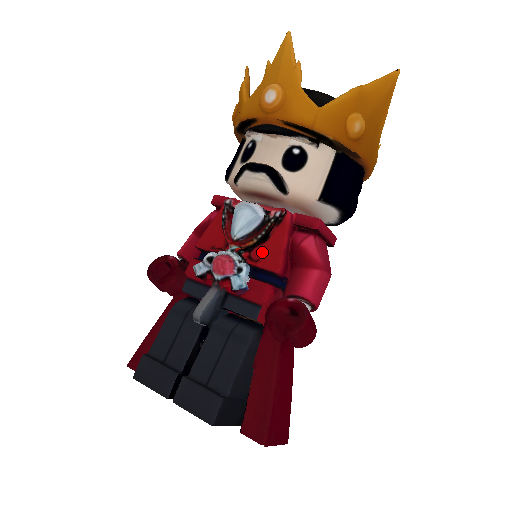
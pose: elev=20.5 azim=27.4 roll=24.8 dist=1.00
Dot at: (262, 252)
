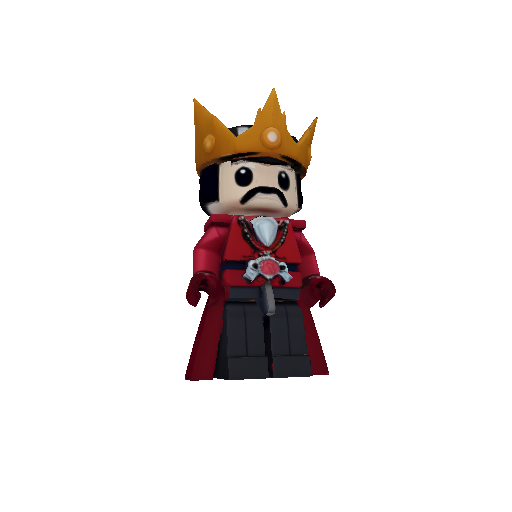
Dot at: (284, 251)
